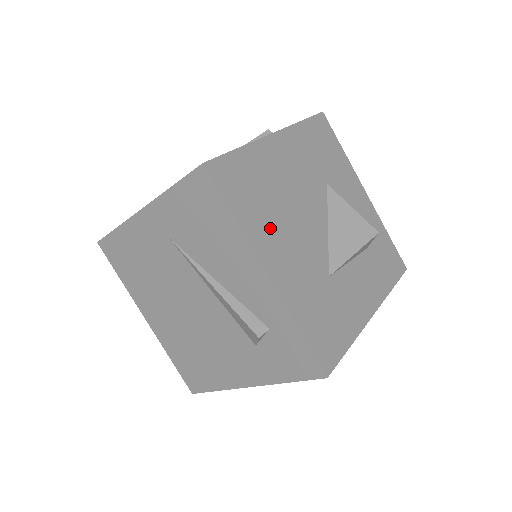
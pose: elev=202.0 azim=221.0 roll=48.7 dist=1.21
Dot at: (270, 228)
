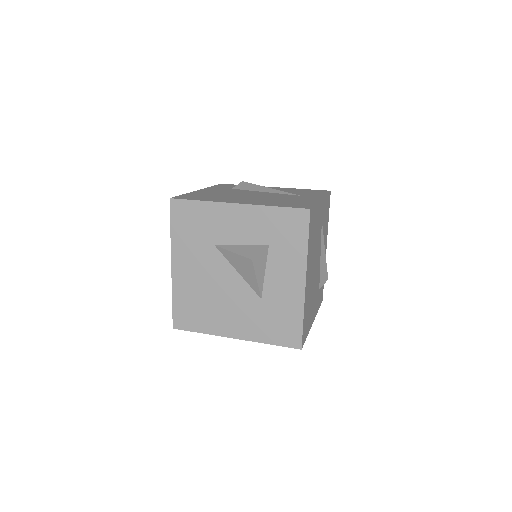
Dot at: (216, 317)
